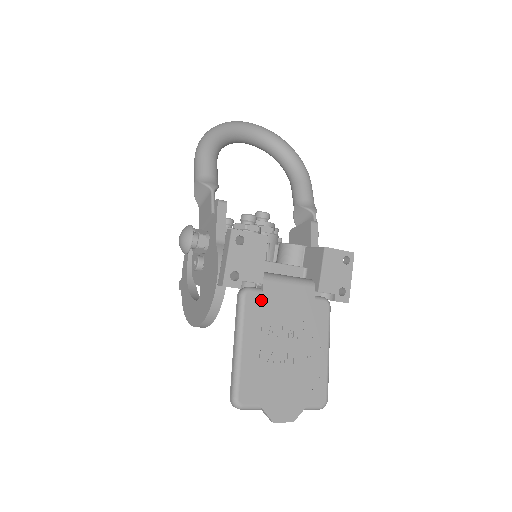
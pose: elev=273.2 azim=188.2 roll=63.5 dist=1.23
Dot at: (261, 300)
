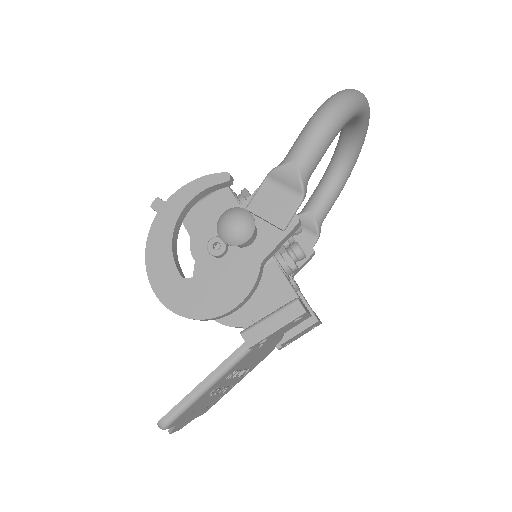
Dot at: (252, 354)
